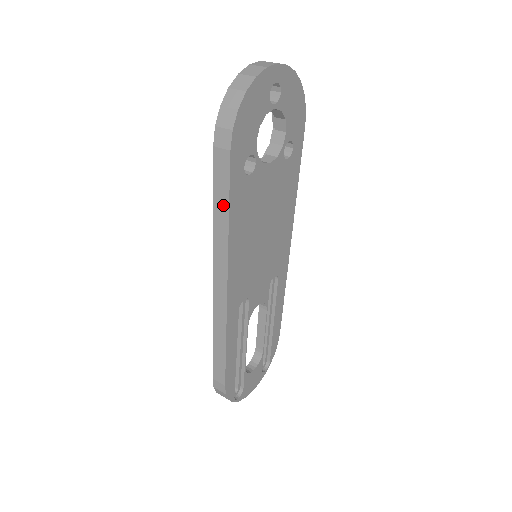
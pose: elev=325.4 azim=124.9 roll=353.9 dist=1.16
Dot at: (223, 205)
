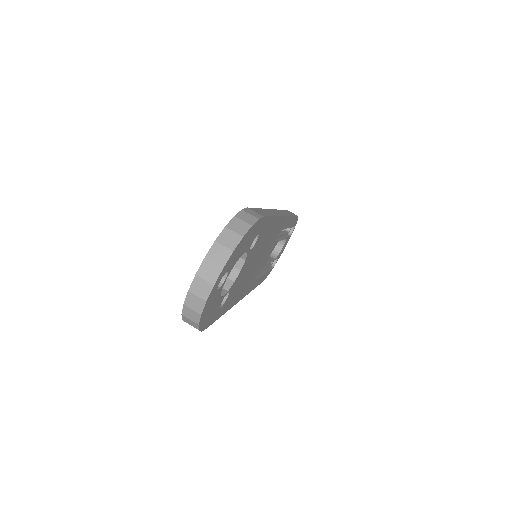
Dot at: occluded
